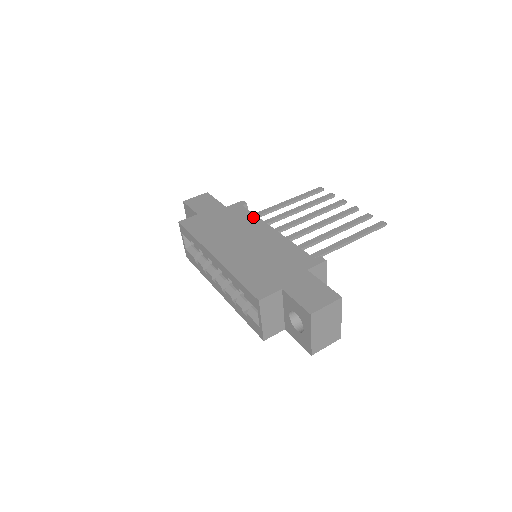
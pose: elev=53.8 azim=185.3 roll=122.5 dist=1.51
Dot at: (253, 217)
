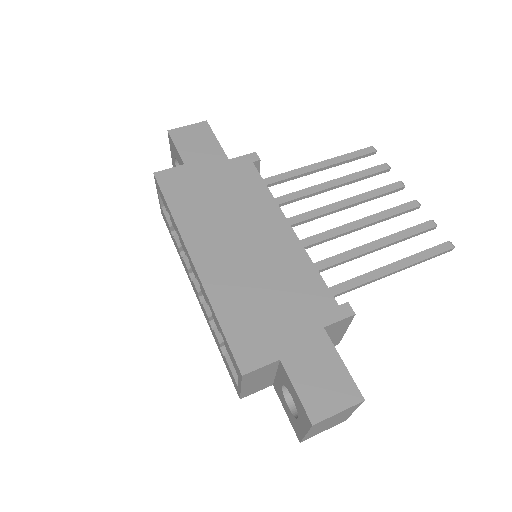
Dot at: (264, 192)
